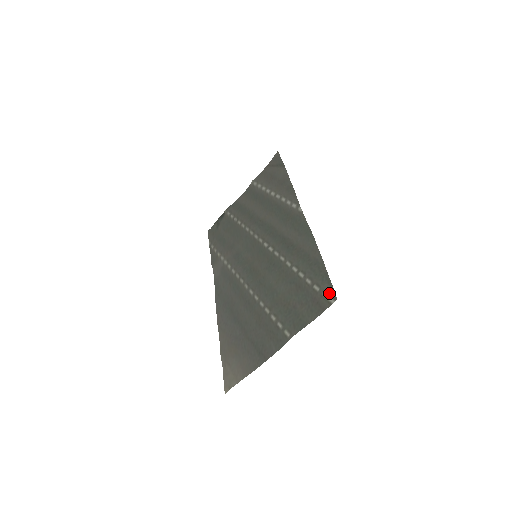
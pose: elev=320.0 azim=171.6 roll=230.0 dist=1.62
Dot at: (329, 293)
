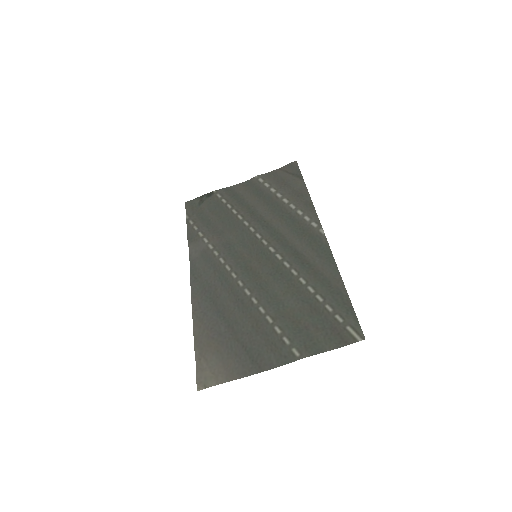
Dot at: (355, 329)
